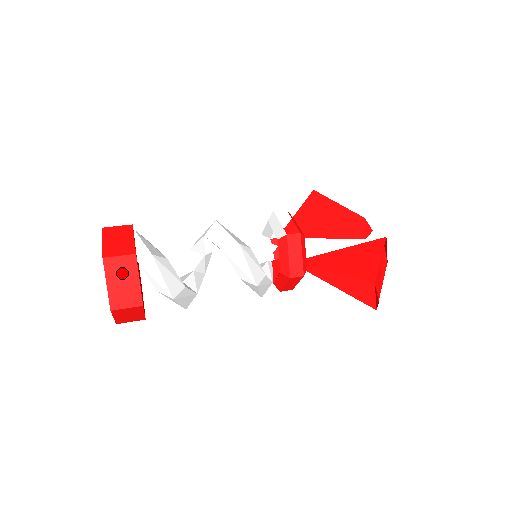
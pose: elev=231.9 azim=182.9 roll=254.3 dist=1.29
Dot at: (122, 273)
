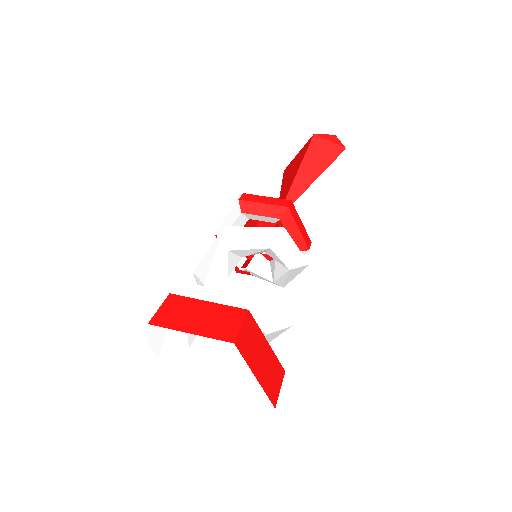
Dot at: (185, 314)
